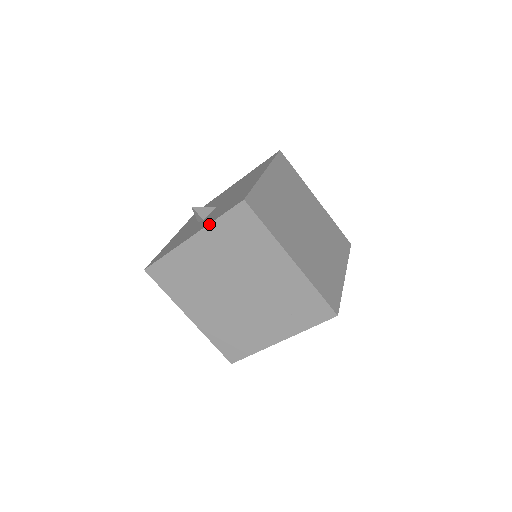
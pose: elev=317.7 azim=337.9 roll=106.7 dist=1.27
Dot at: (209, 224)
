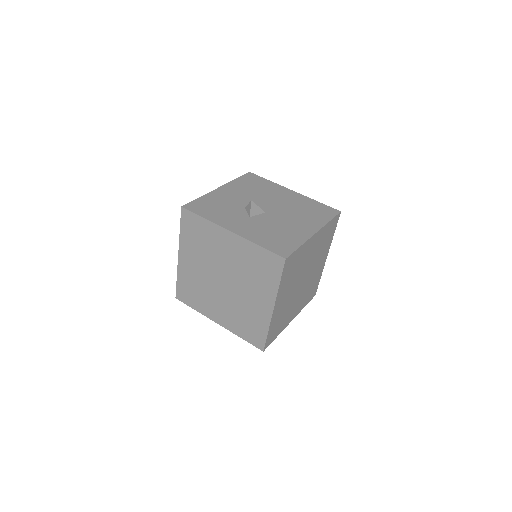
Dot at: (251, 241)
